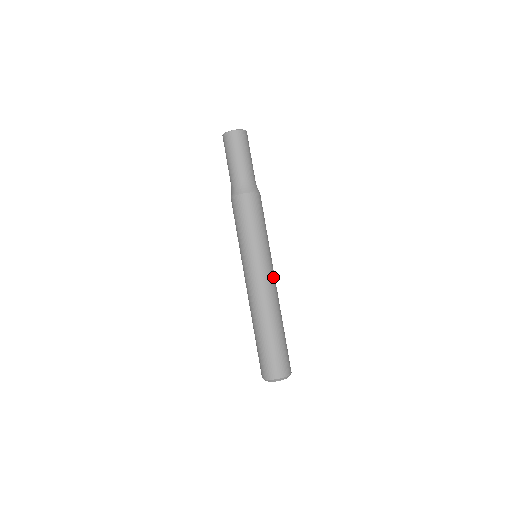
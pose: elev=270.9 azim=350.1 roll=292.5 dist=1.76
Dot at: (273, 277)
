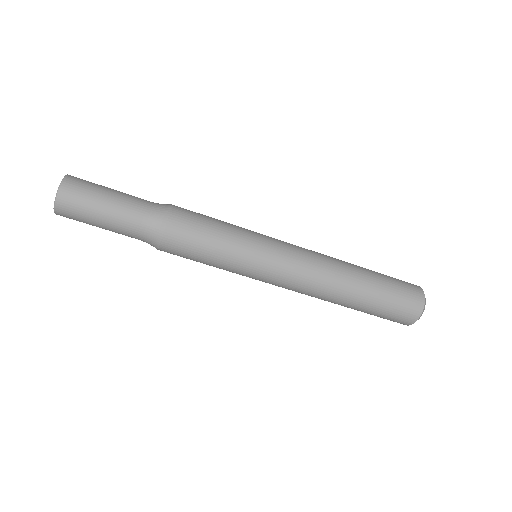
Dot at: (297, 249)
